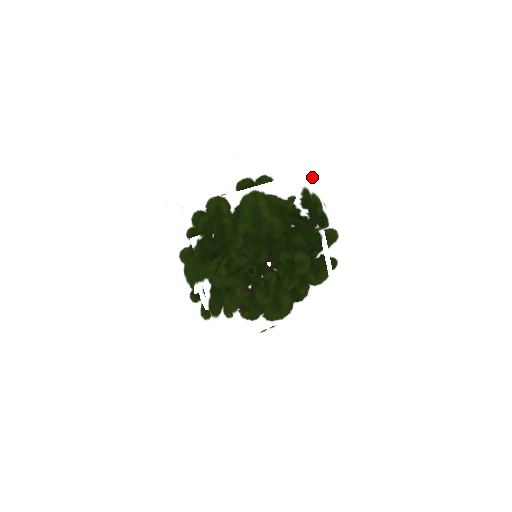
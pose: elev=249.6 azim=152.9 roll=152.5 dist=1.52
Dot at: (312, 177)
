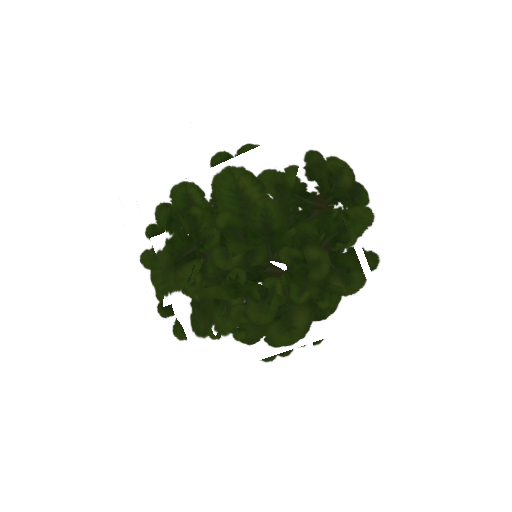
Dot at: (316, 132)
